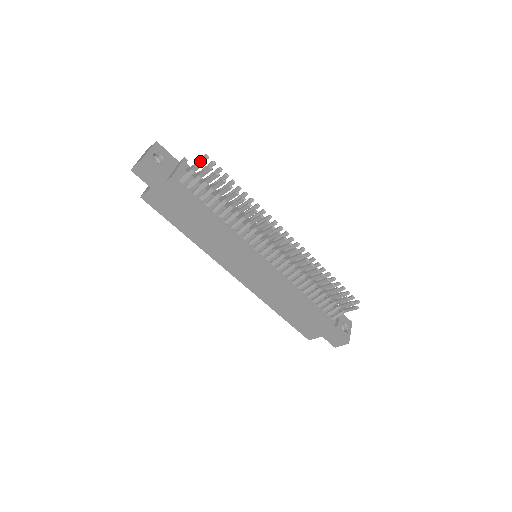
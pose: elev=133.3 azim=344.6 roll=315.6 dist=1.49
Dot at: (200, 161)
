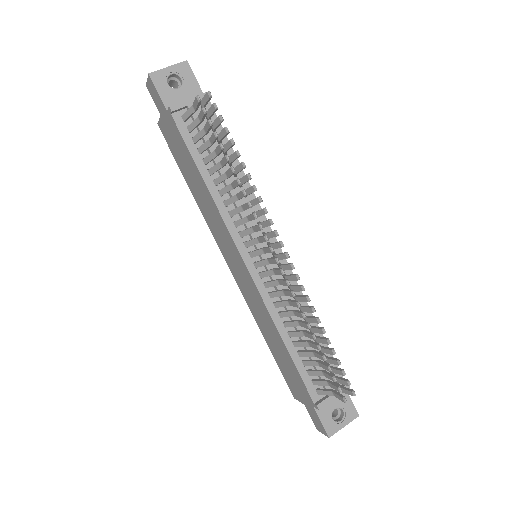
Dot at: occluded
